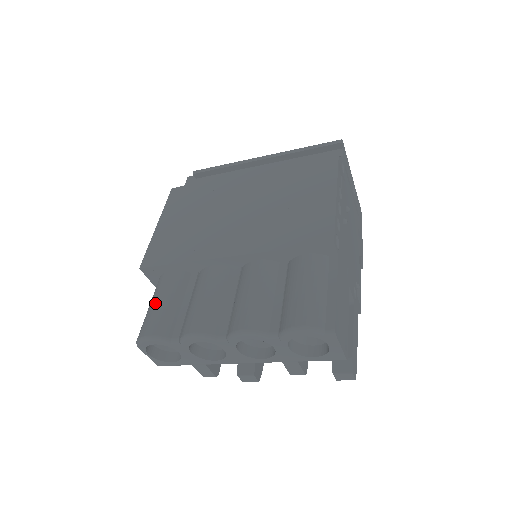
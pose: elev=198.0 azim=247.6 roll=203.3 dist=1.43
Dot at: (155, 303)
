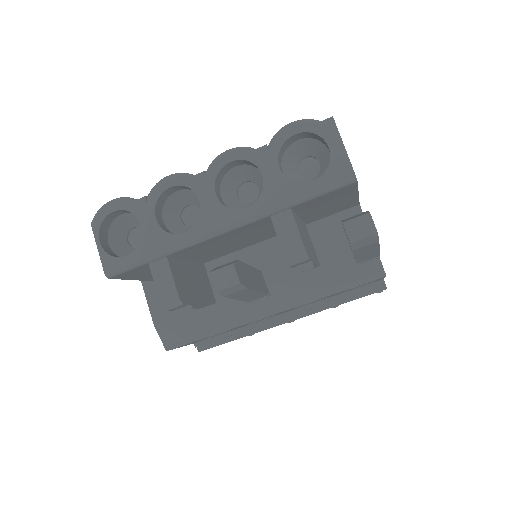
Dot at: occluded
